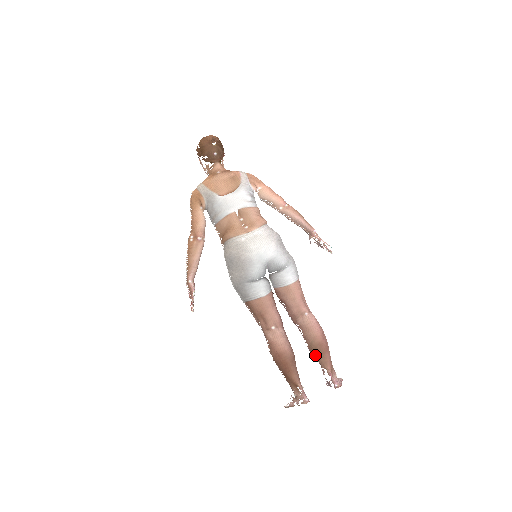
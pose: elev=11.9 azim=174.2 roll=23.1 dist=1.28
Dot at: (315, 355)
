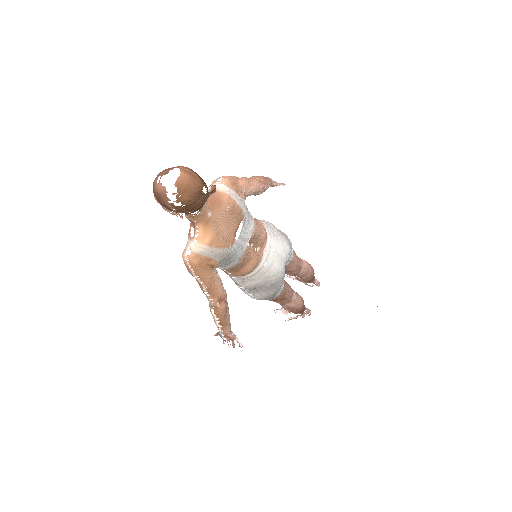
Dot at: (308, 282)
